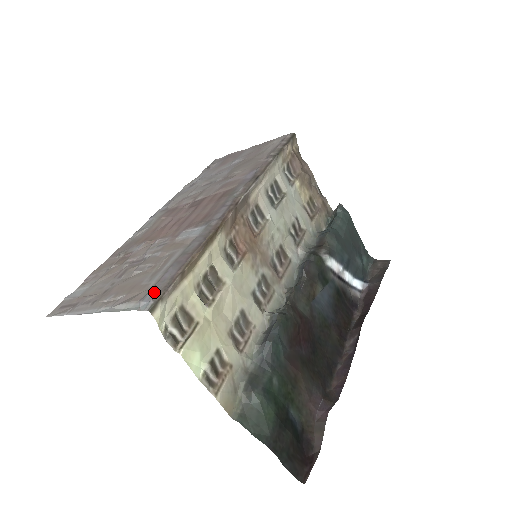
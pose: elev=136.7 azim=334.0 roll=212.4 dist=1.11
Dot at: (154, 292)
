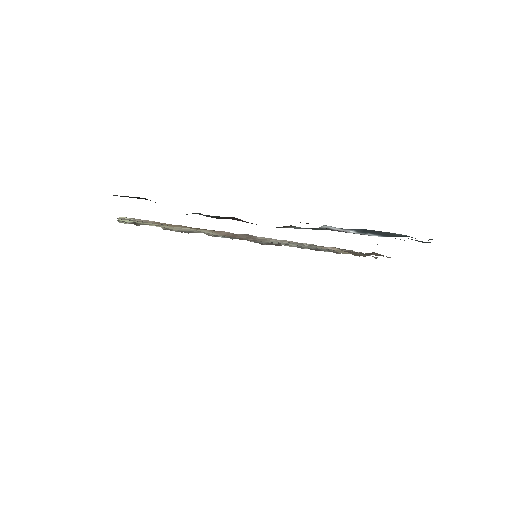
Dot at: occluded
